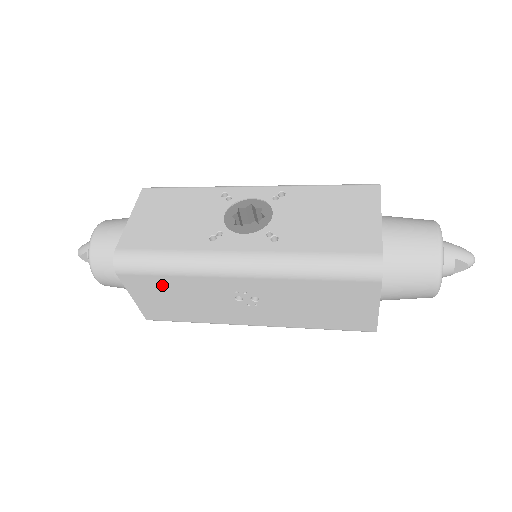
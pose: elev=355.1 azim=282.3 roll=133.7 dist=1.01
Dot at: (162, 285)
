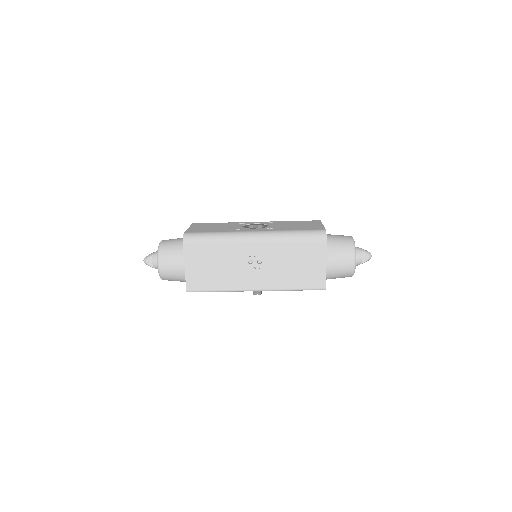
Dot at: (207, 253)
